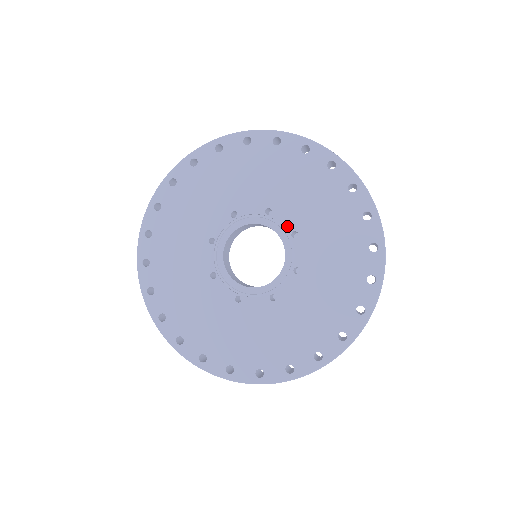
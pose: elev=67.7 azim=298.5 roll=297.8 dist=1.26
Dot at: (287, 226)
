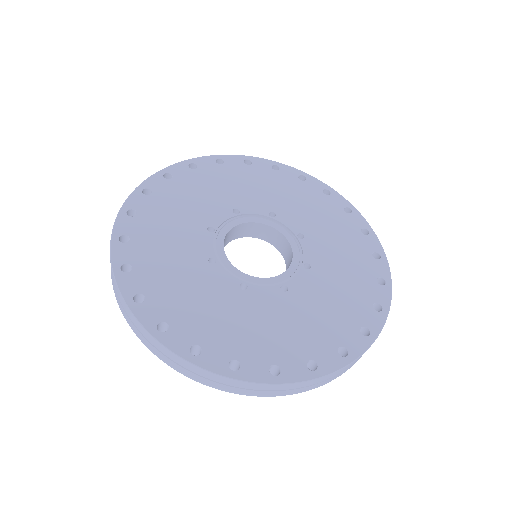
Dot at: (307, 256)
